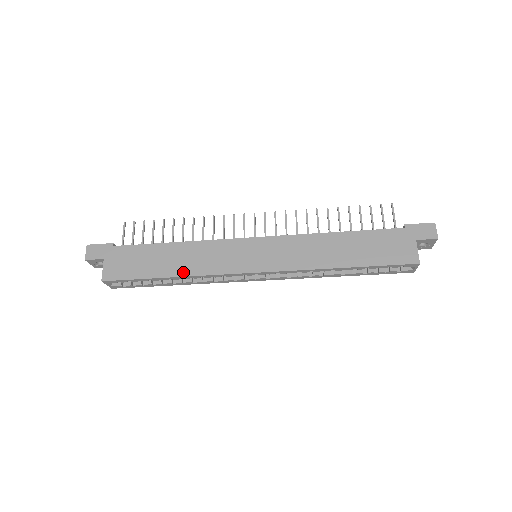
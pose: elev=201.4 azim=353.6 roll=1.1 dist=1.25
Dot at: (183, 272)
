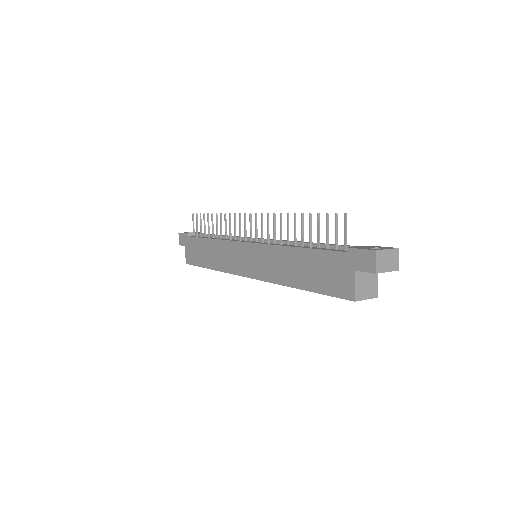
Dot at: (215, 266)
